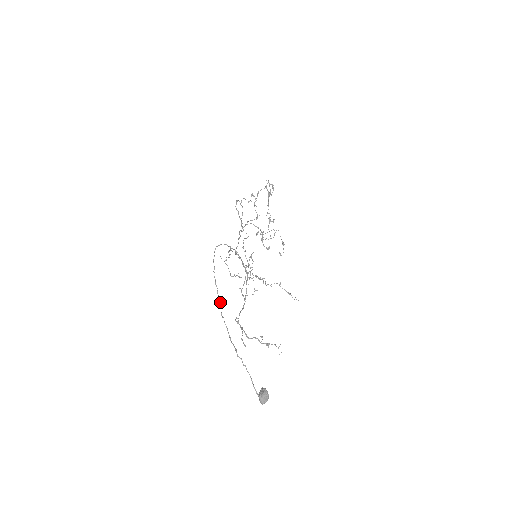
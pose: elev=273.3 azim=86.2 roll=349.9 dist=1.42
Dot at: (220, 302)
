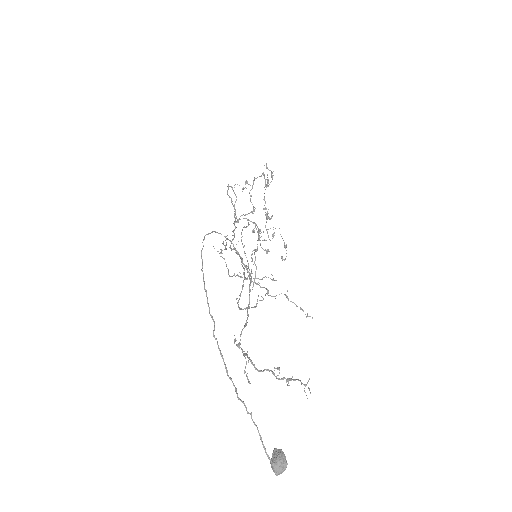
Dot at: (211, 315)
